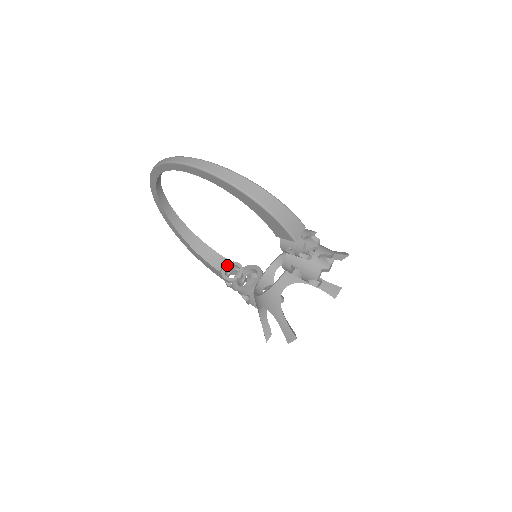
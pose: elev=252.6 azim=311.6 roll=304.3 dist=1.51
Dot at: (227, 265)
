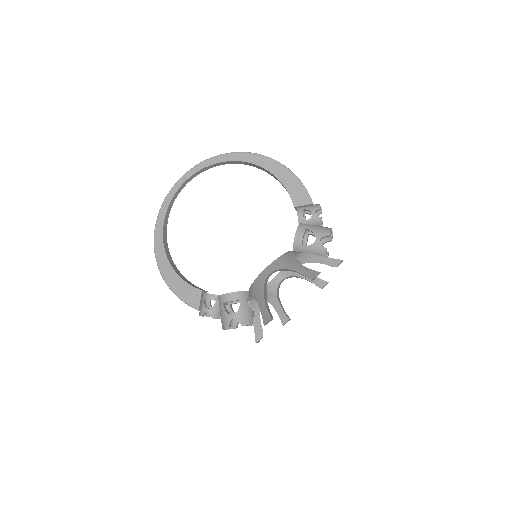
Dot at: occluded
